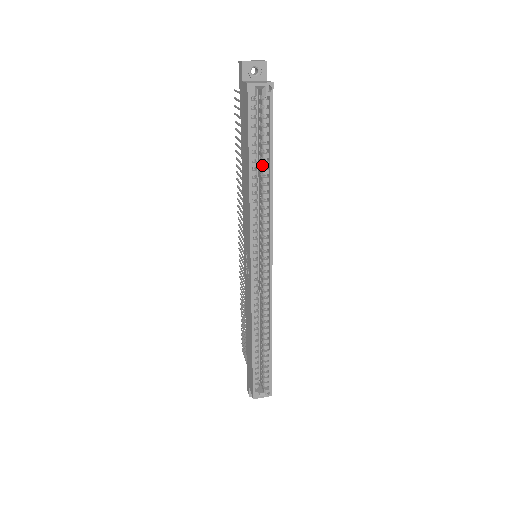
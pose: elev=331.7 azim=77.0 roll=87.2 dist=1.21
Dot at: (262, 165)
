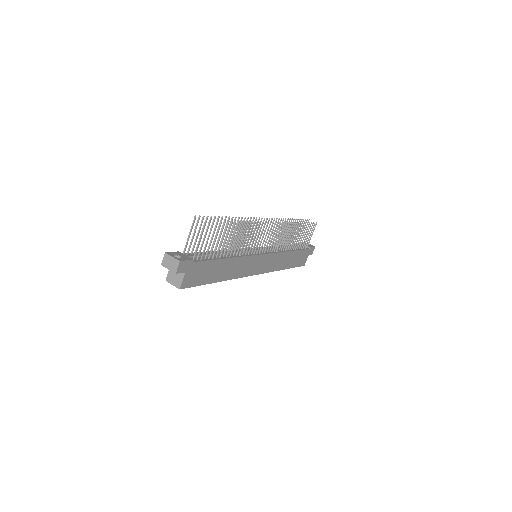
Dot at: occluded
